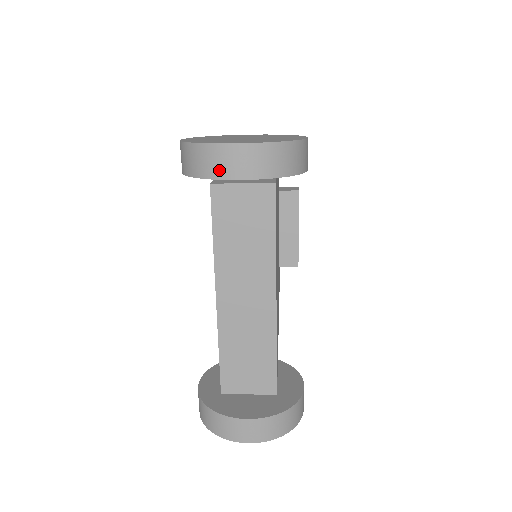
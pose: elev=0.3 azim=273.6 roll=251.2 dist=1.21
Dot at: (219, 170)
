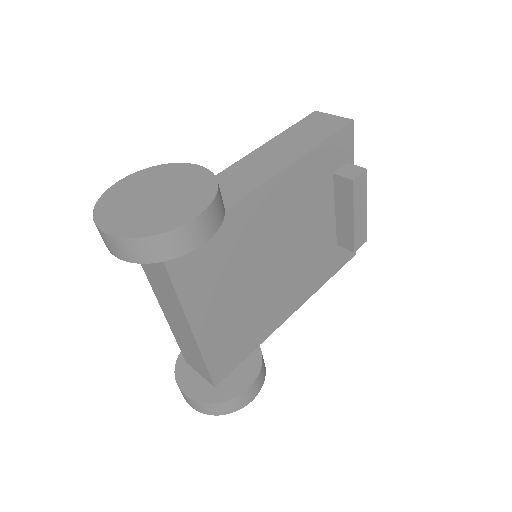
Dot at: (104, 241)
